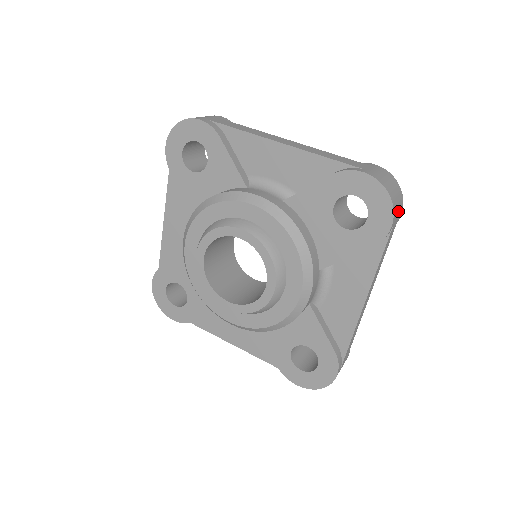
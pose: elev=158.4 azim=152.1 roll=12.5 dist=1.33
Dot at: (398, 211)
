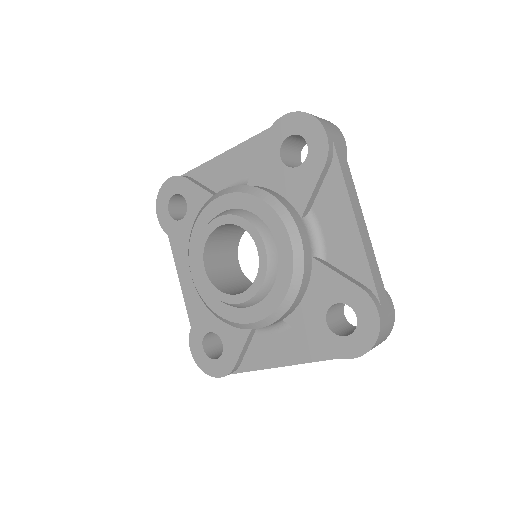
Dot at: (332, 130)
